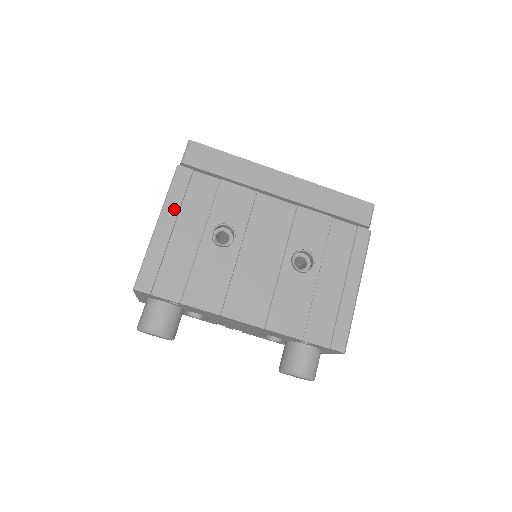
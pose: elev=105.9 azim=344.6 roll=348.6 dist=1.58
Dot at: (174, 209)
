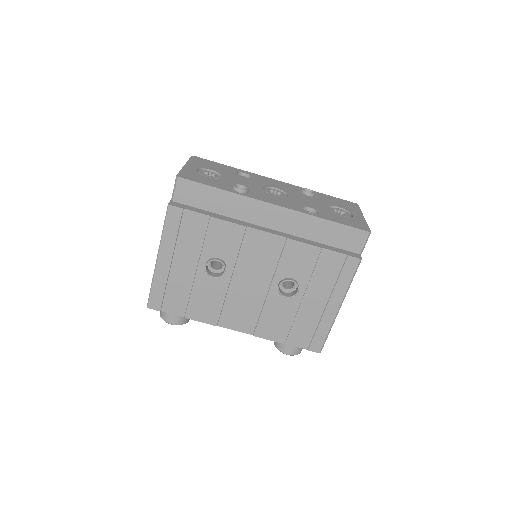
Dot at: (170, 246)
